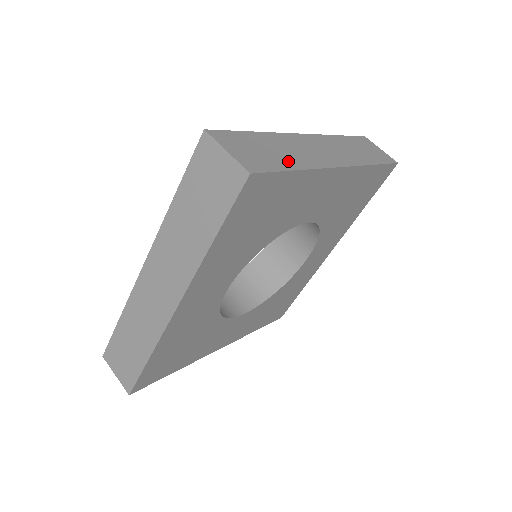
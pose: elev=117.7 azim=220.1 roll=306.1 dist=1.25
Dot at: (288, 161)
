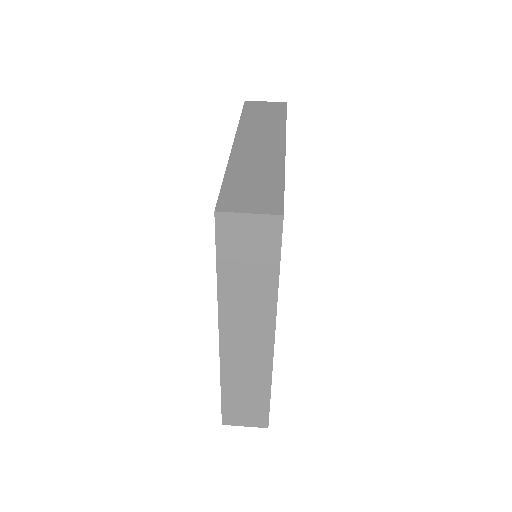
Dot at: (271, 178)
